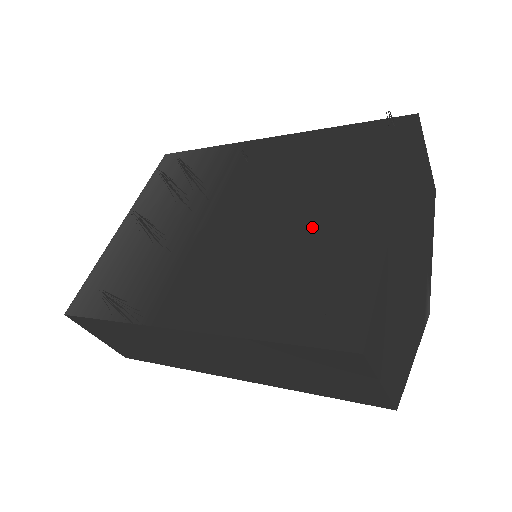
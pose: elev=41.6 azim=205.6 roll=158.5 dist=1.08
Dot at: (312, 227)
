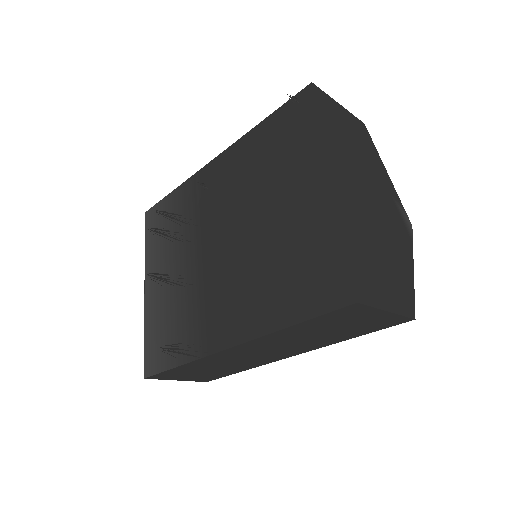
Dot at: (279, 221)
